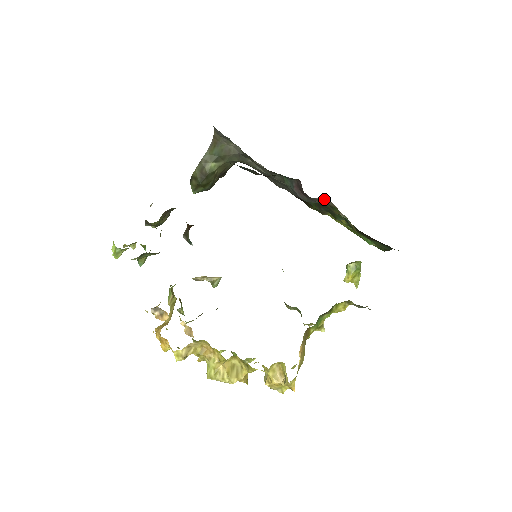
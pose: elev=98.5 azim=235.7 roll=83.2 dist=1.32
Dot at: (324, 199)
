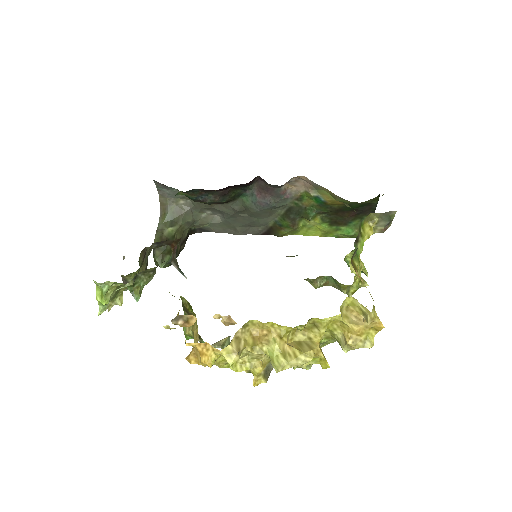
Dot at: (289, 187)
